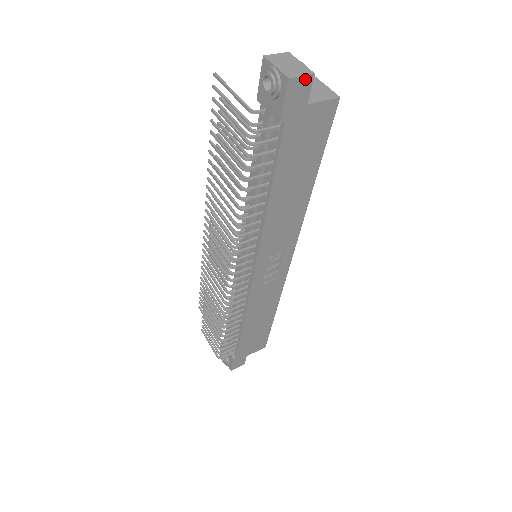
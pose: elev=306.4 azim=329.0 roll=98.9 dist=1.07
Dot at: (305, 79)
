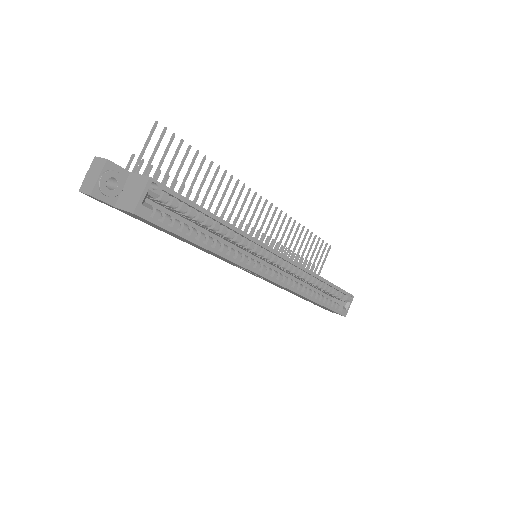
Dot at: (89, 195)
